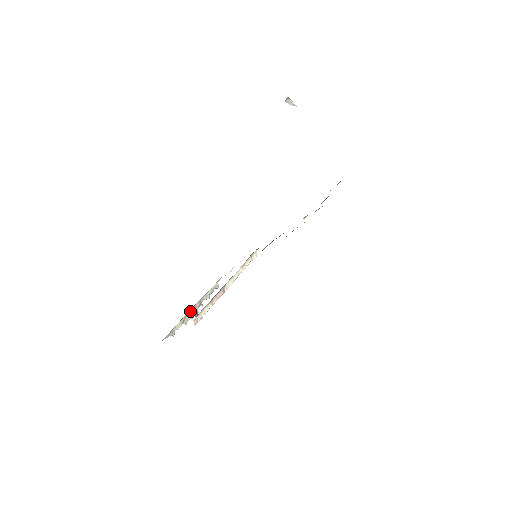
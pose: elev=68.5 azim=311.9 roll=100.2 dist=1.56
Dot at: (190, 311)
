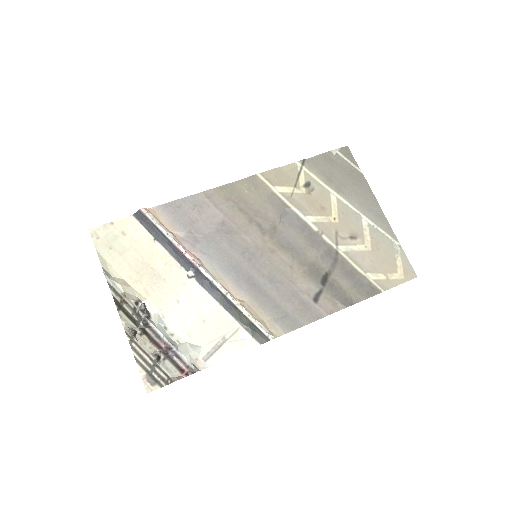
Dot at: (142, 299)
